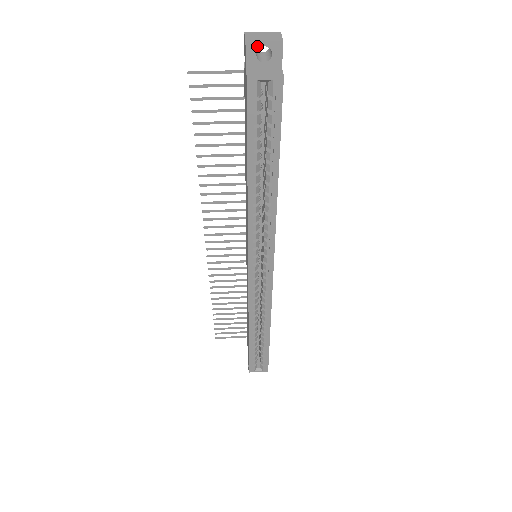
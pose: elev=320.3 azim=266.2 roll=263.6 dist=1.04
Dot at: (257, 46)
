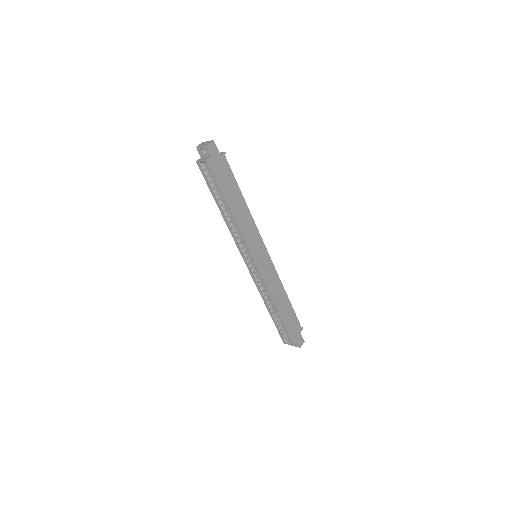
Dot at: (200, 148)
